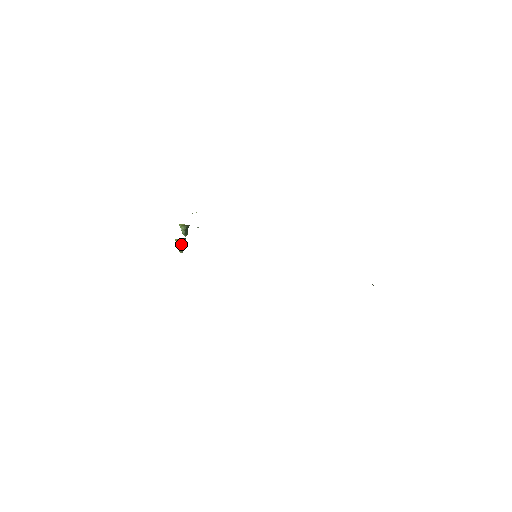
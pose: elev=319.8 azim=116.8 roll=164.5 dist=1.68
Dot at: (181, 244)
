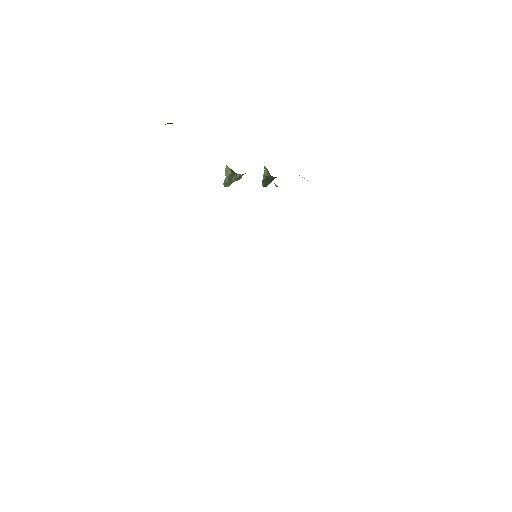
Dot at: (228, 175)
